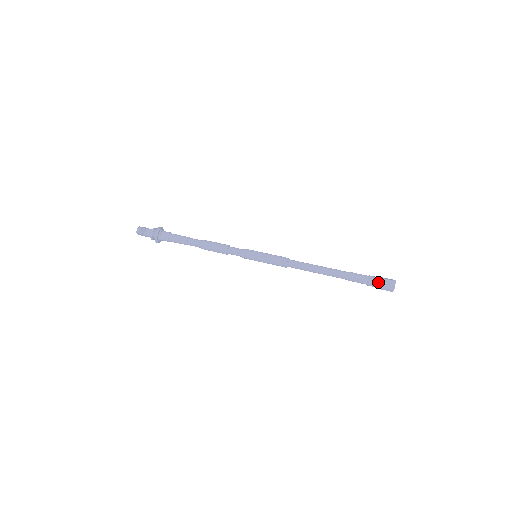
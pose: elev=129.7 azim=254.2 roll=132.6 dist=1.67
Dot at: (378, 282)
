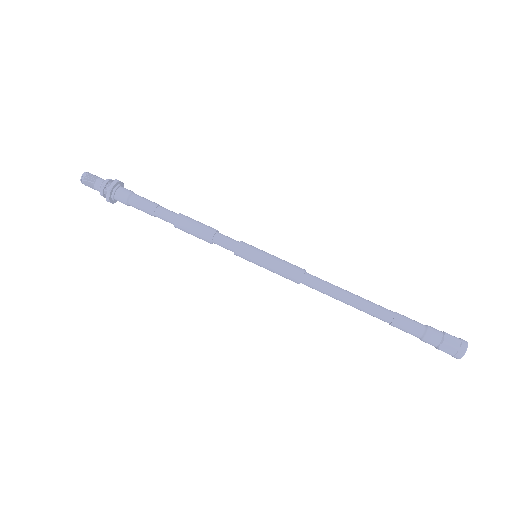
Dot at: (440, 338)
